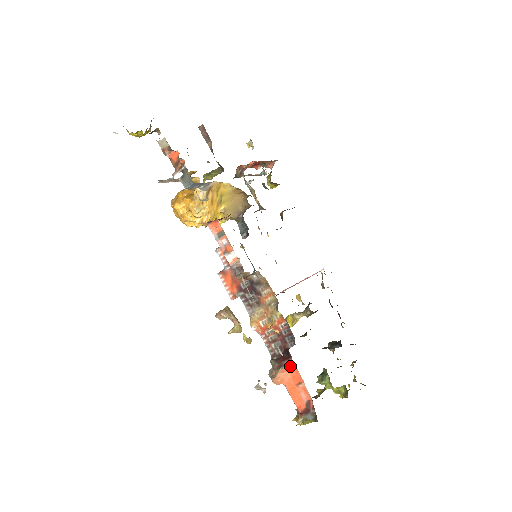
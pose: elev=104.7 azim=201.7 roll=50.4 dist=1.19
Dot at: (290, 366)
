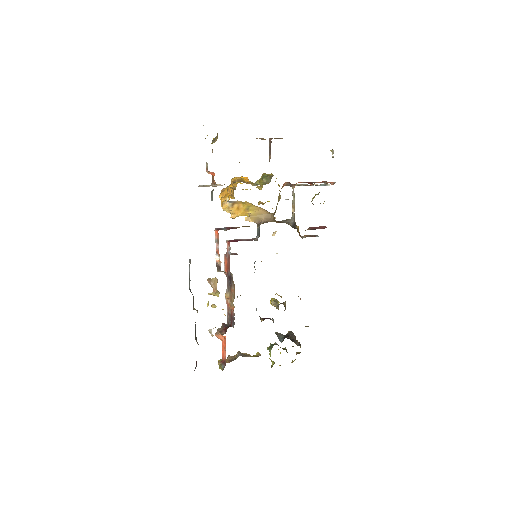
Dot at: (224, 336)
